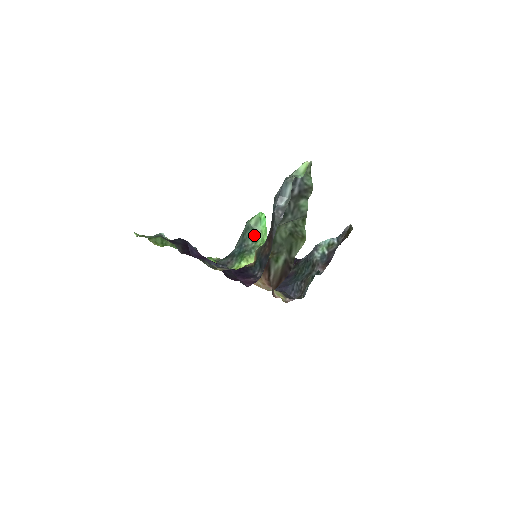
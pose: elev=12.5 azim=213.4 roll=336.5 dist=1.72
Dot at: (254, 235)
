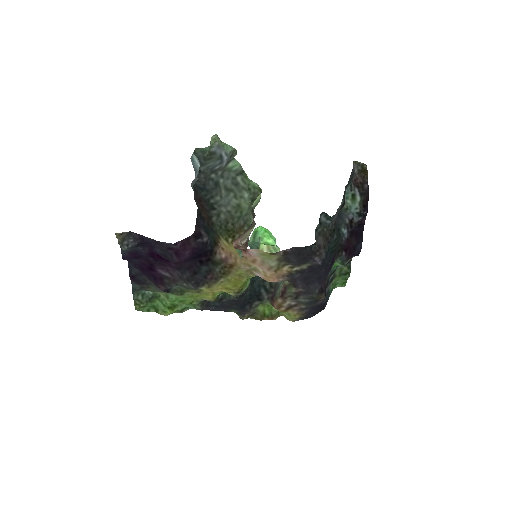
Dot at: (258, 248)
